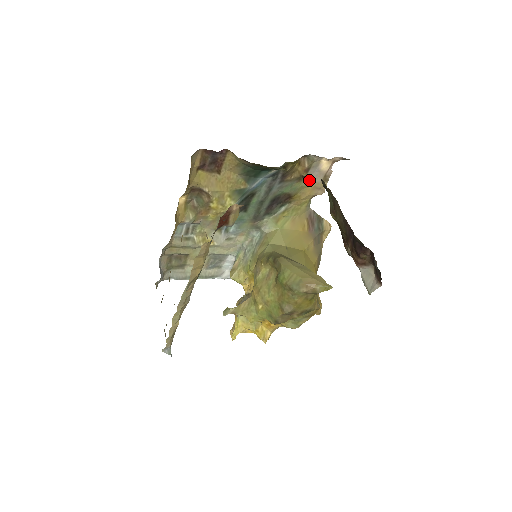
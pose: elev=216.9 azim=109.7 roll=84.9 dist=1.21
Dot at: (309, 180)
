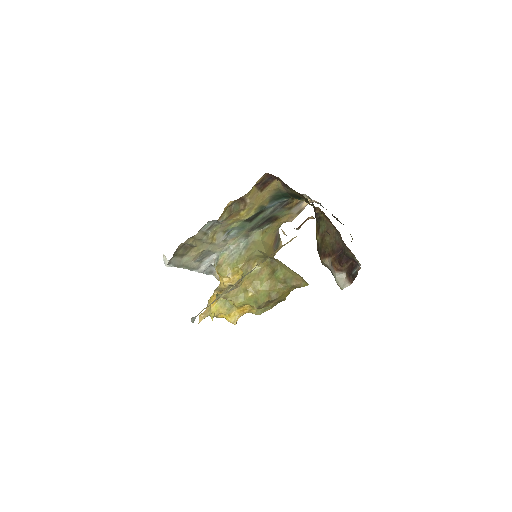
Dot at: (319, 211)
